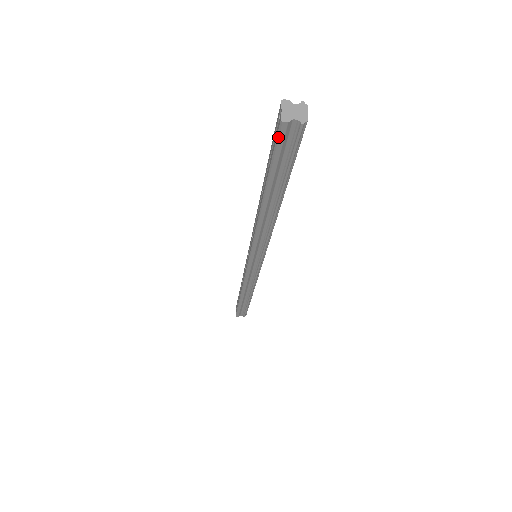
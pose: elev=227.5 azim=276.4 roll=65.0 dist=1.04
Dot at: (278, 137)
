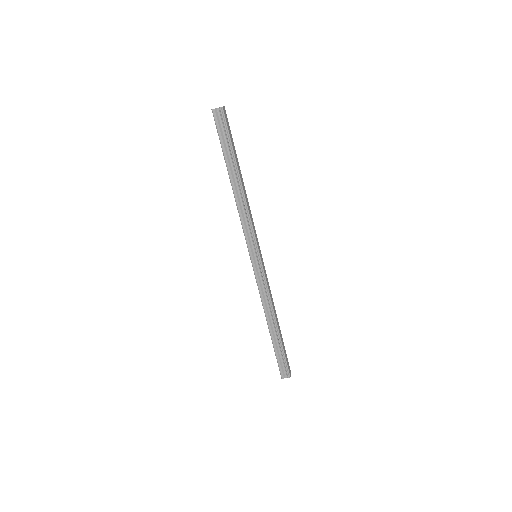
Dot at: (215, 120)
